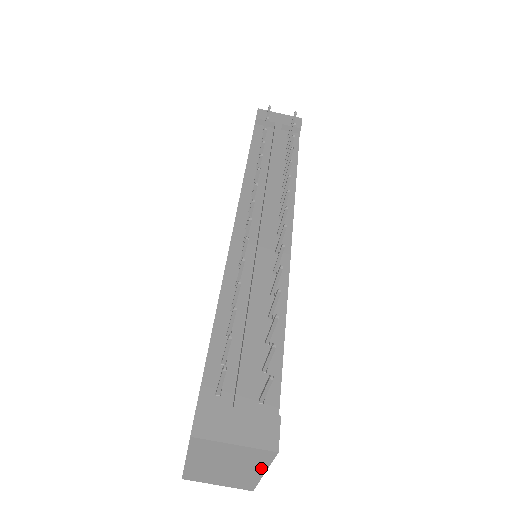
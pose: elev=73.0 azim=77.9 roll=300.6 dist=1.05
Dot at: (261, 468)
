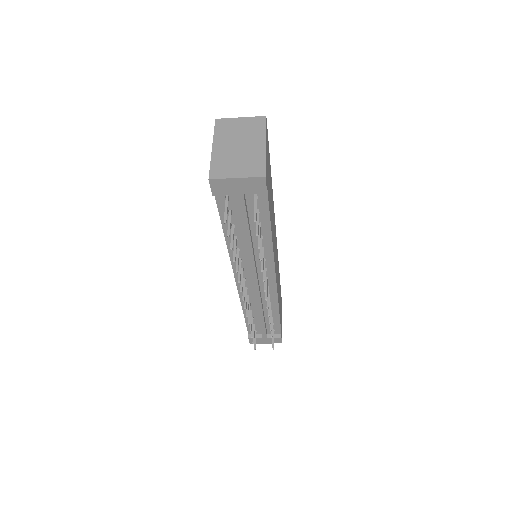
Dot at: occluded
